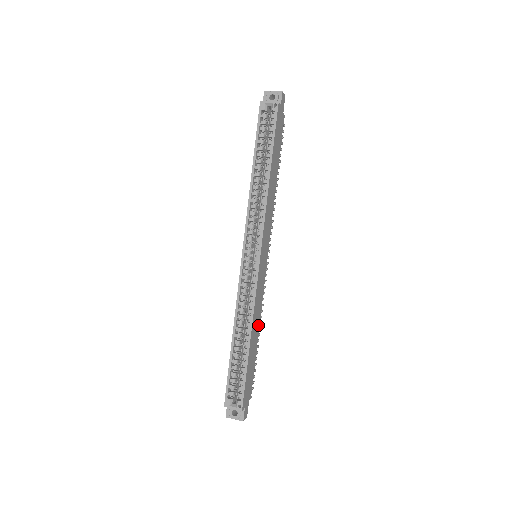
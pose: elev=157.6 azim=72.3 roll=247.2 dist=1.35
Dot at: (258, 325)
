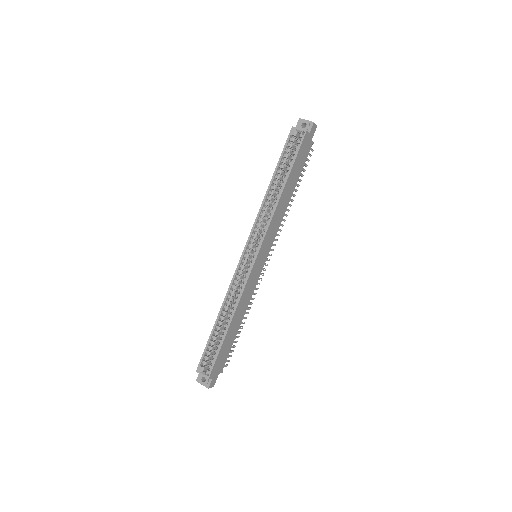
Dot at: (243, 314)
